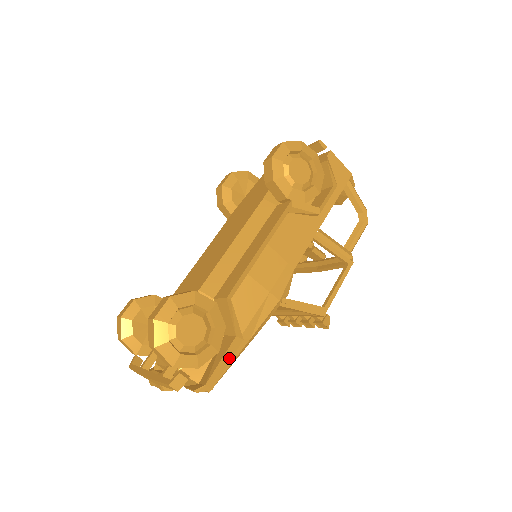
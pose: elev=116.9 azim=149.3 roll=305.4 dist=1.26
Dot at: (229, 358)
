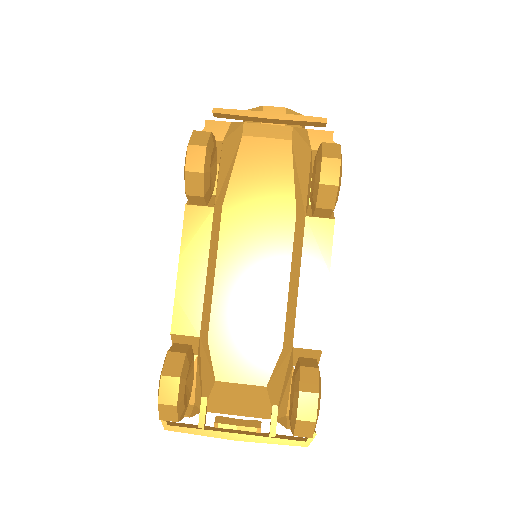
Dot at: occluded
